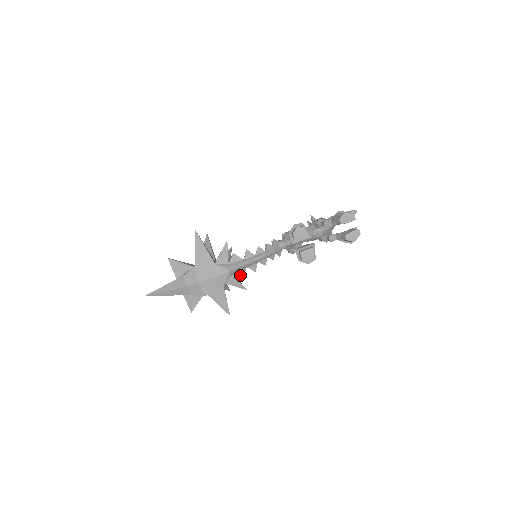
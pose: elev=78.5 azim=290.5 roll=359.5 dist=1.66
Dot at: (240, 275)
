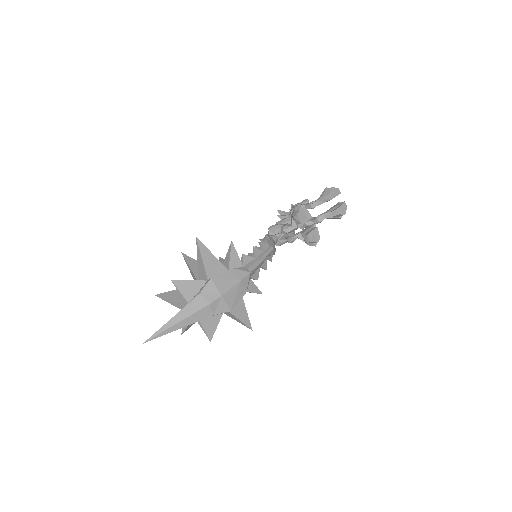
Dot at: (255, 277)
